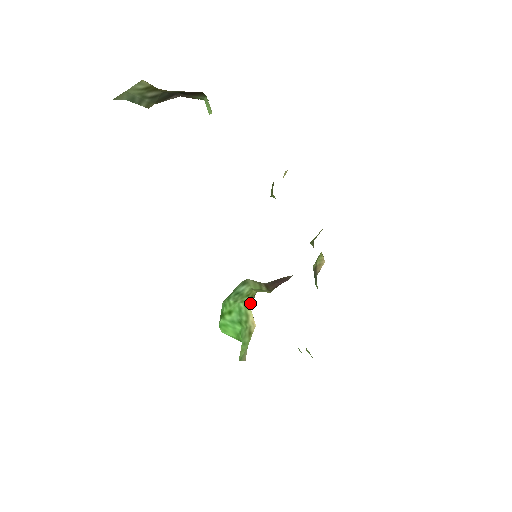
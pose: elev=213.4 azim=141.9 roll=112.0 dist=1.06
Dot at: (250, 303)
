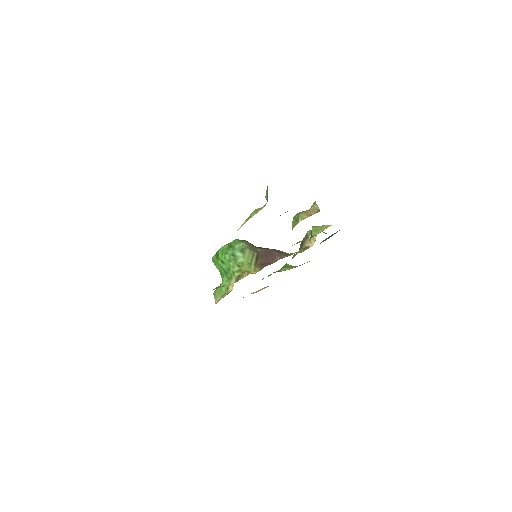
Dot at: (236, 277)
